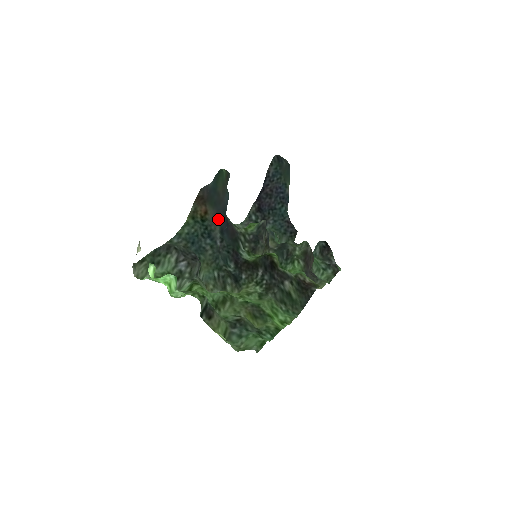
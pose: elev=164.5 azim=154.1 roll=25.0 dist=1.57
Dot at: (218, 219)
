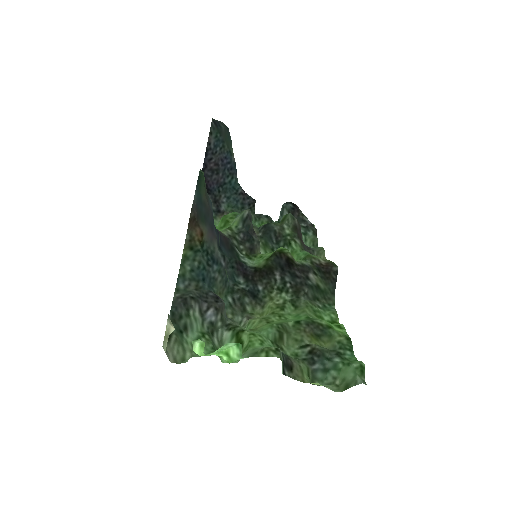
Dot at: (213, 235)
